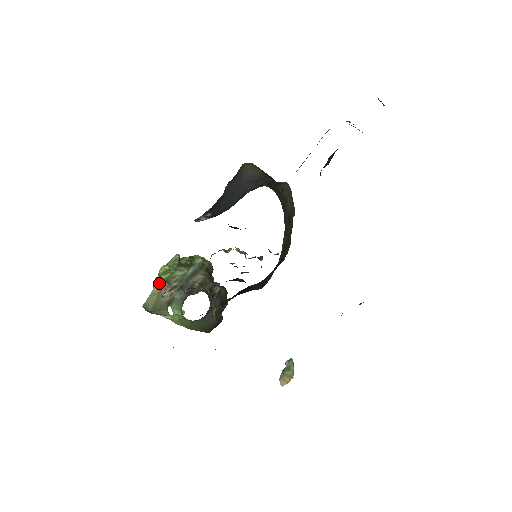
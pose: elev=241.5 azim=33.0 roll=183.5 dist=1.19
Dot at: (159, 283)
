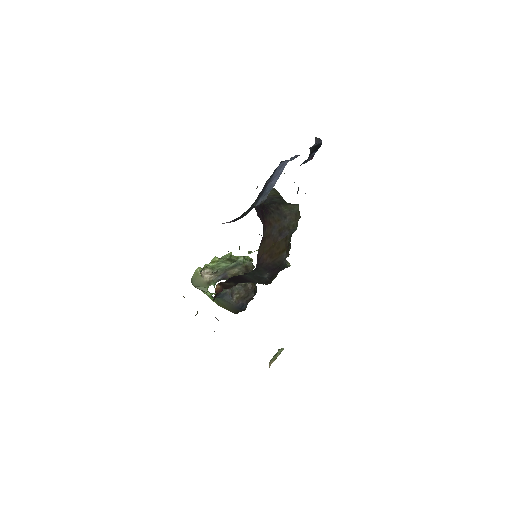
Dot at: (205, 268)
